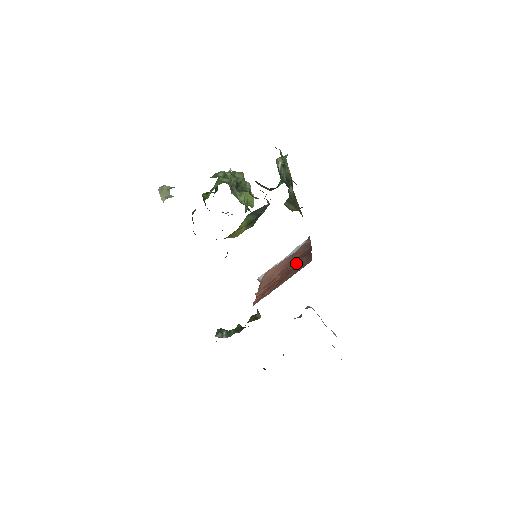
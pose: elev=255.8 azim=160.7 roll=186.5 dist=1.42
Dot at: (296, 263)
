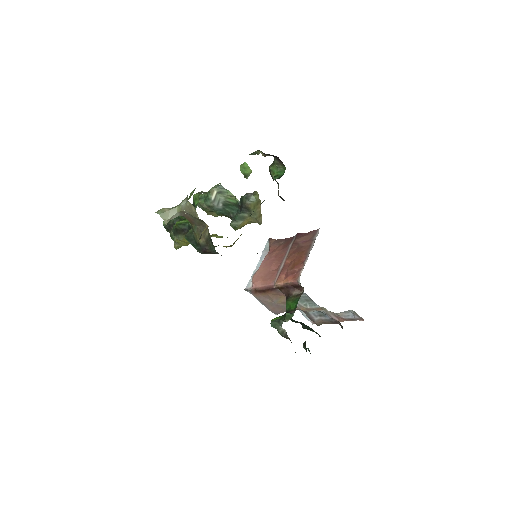
Dot at: (294, 245)
